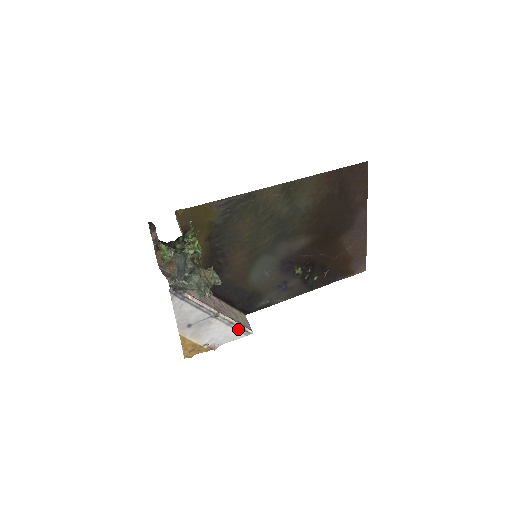
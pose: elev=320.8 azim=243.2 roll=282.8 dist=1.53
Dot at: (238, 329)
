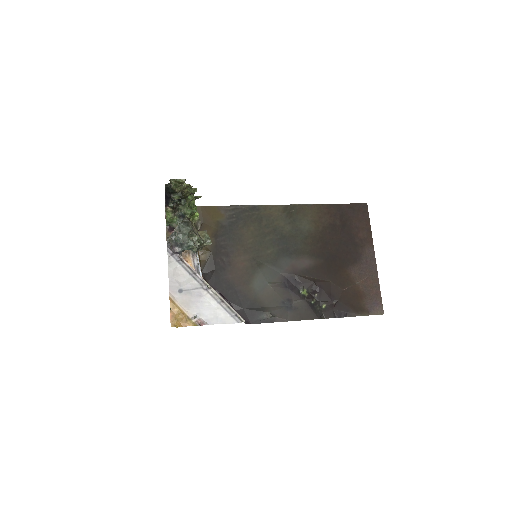
Dot at: (229, 312)
